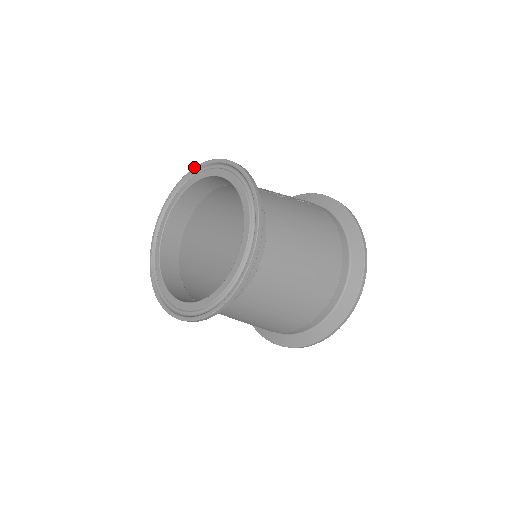
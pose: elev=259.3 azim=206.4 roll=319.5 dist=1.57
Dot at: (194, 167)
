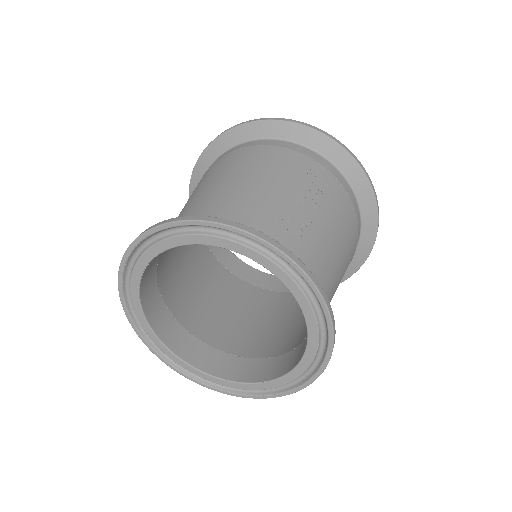
Dot at: (191, 221)
